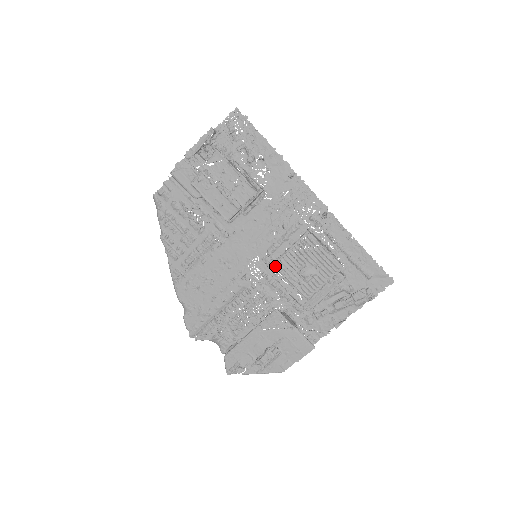
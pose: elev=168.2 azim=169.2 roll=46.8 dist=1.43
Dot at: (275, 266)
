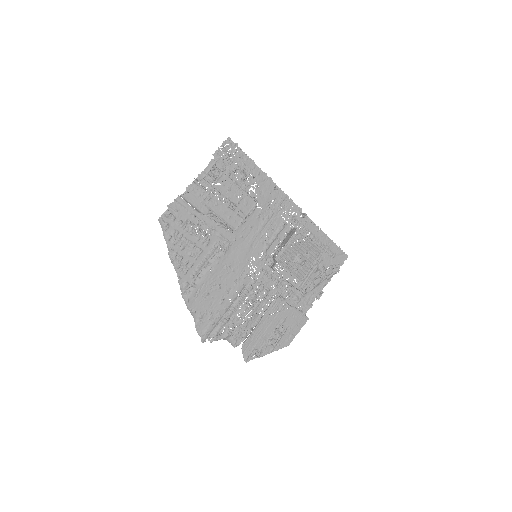
Dot at: (277, 260)
